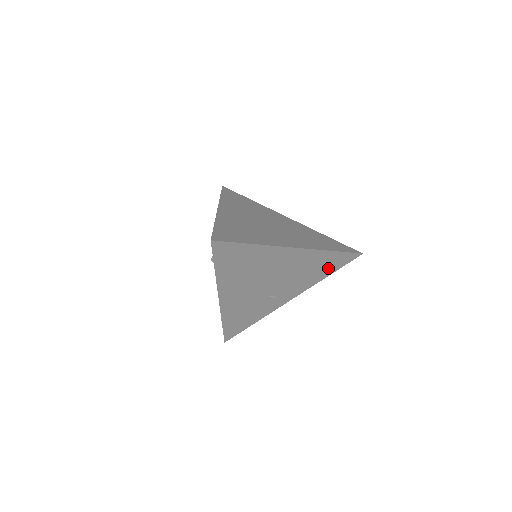
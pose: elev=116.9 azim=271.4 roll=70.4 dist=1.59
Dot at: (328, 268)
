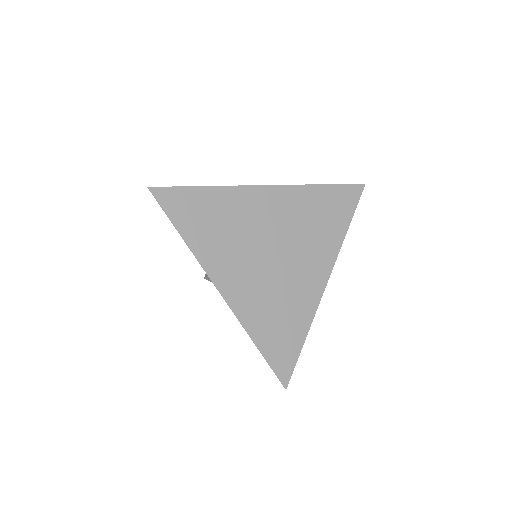
Dot at: occluded
